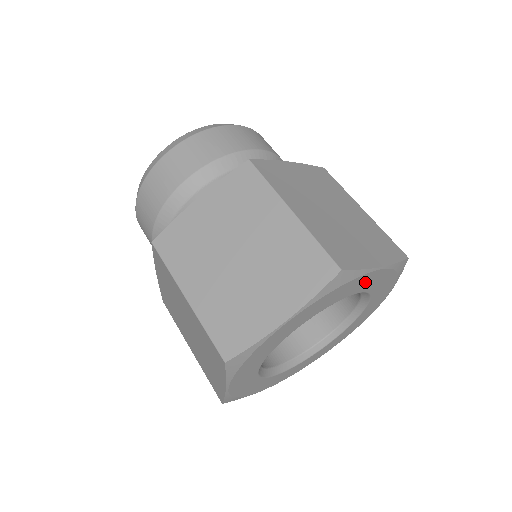
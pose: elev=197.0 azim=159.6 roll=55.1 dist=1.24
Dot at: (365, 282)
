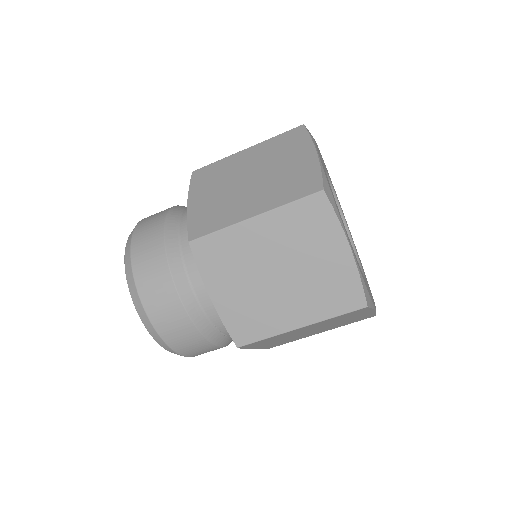
Dot at: occluded
